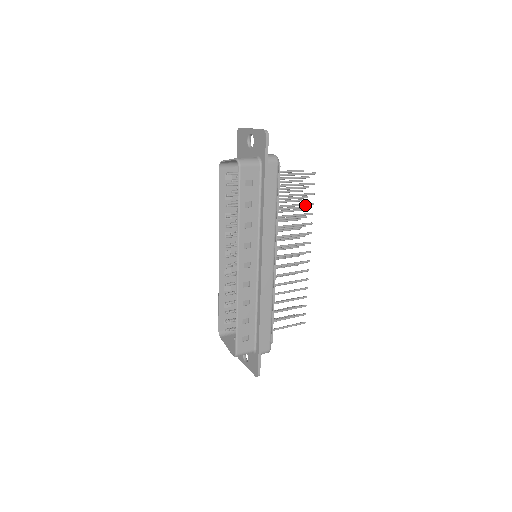
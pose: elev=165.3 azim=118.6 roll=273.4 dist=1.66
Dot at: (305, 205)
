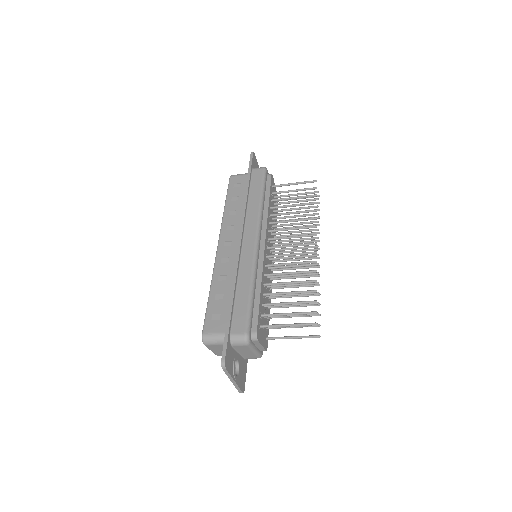
Dot at: (306, 204)
